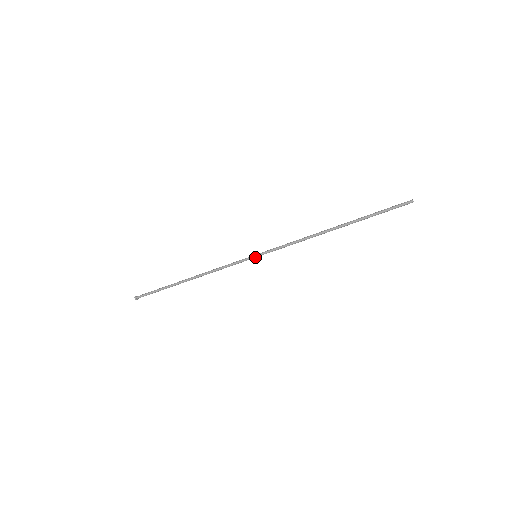
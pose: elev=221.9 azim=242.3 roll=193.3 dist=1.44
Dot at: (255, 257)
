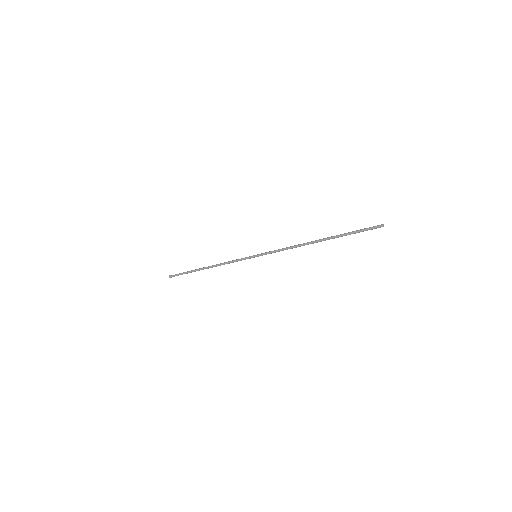
Dot at: occluded
